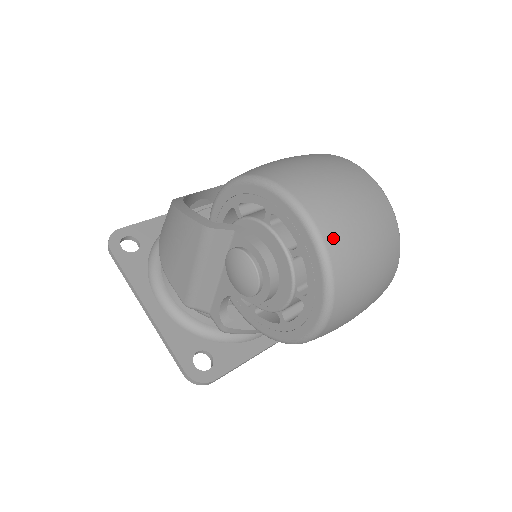
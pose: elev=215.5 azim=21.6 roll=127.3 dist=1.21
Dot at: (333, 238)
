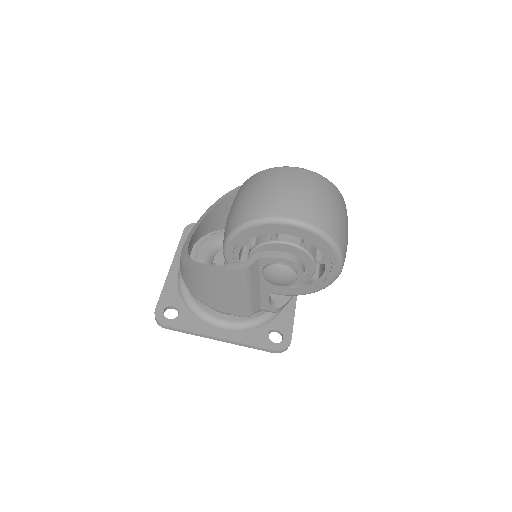
Dot at: (321, 223)
